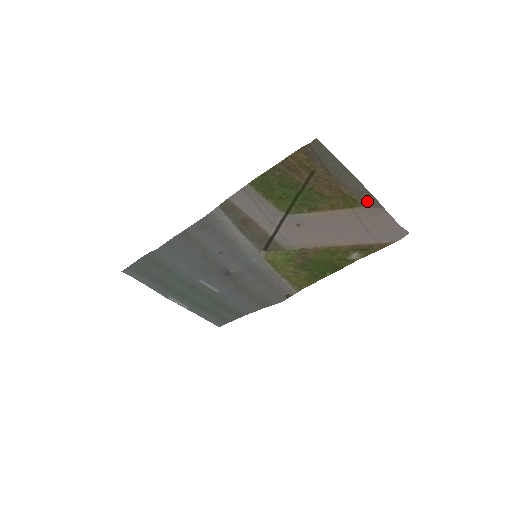
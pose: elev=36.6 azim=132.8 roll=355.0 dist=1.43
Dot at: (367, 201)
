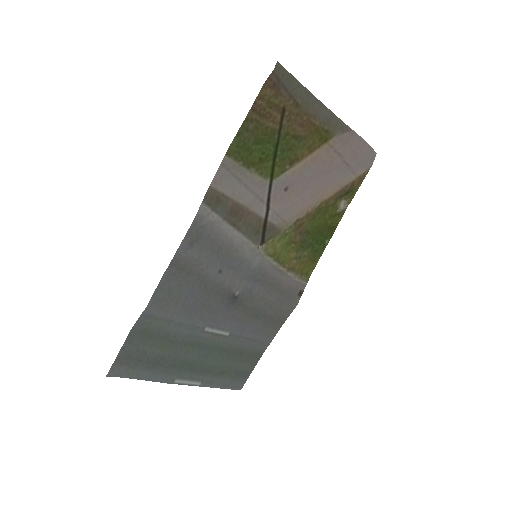
Dot at: (336, 128)
